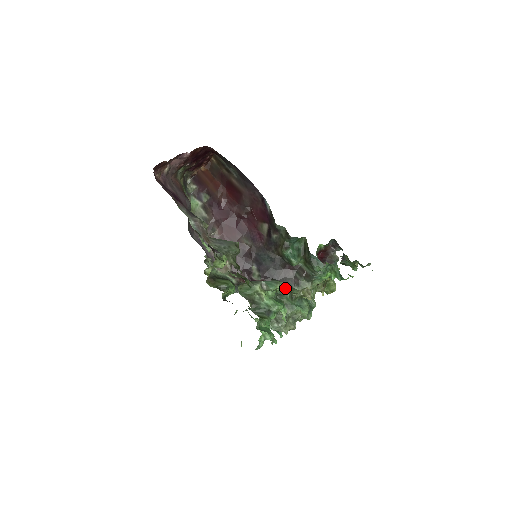
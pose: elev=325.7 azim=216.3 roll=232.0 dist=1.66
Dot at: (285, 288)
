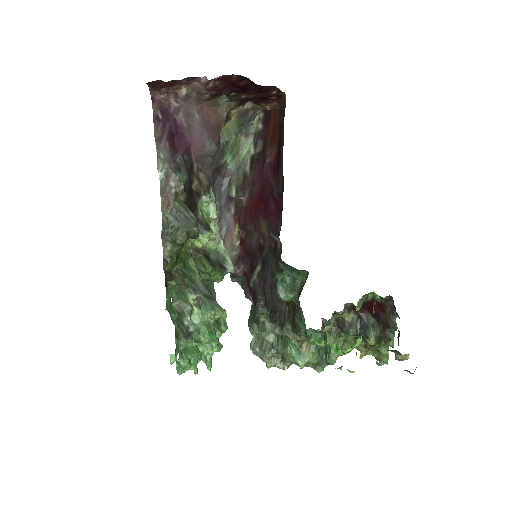
Dot at: (270, 318)
